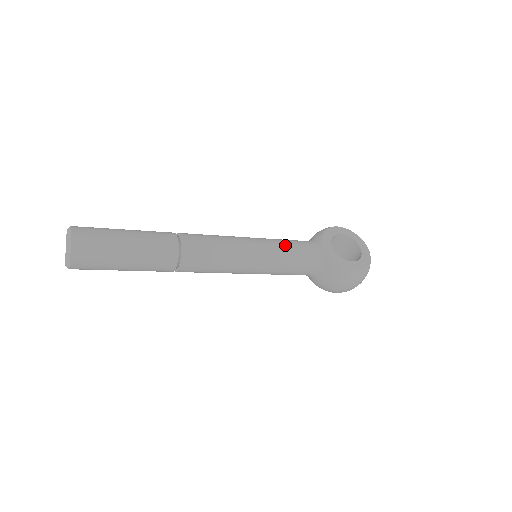
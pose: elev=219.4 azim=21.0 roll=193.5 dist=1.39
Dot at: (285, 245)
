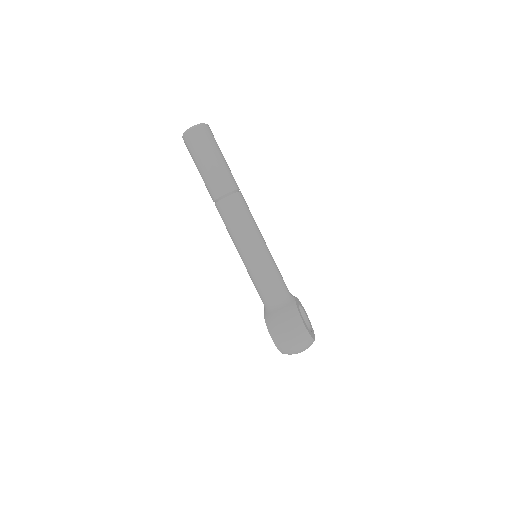
Dot at: occluded
